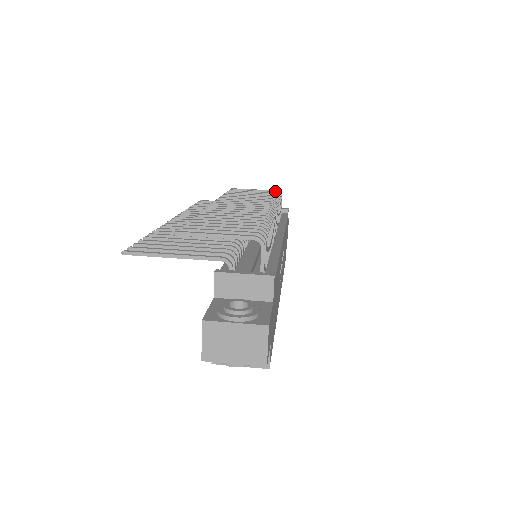
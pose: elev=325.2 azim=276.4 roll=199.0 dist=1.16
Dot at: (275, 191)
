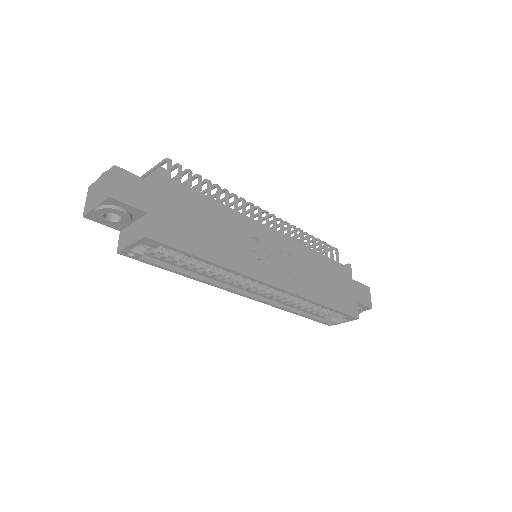
Dot at: occluded
